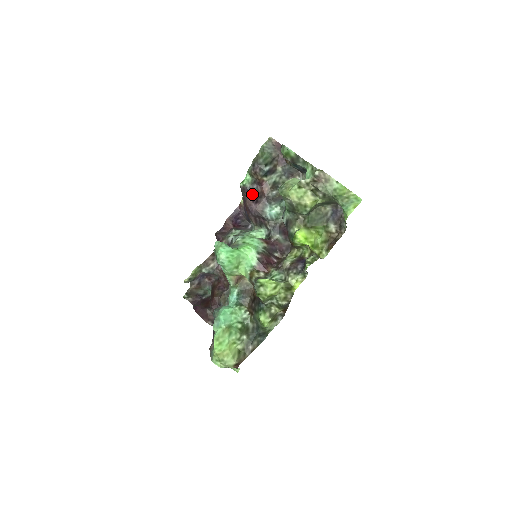
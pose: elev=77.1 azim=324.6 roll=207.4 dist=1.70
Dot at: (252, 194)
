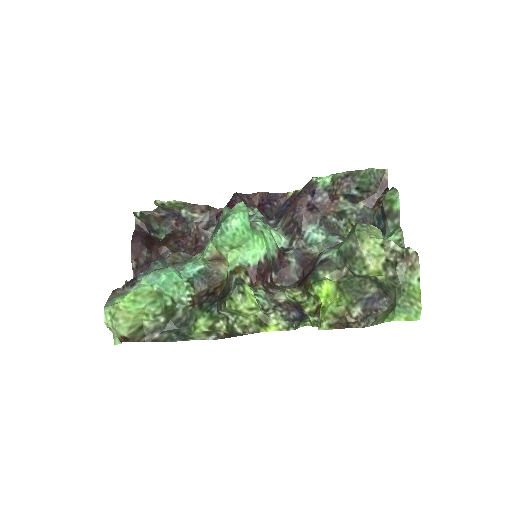
Dot at: (314, 198)
